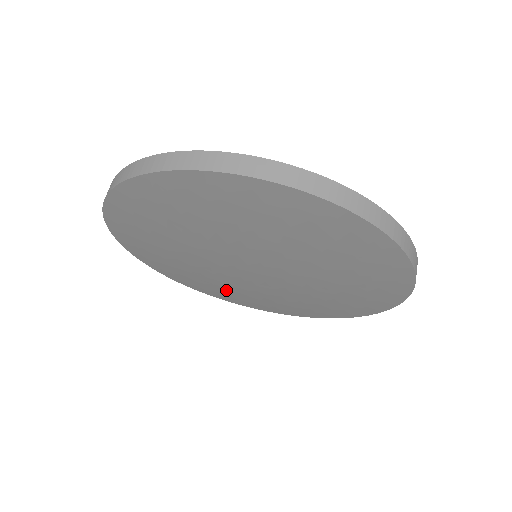
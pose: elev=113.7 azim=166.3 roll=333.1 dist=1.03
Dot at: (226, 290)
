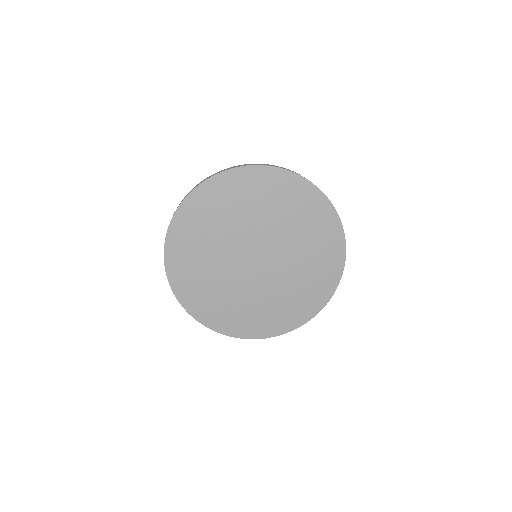
Dot at: (269, 311)
